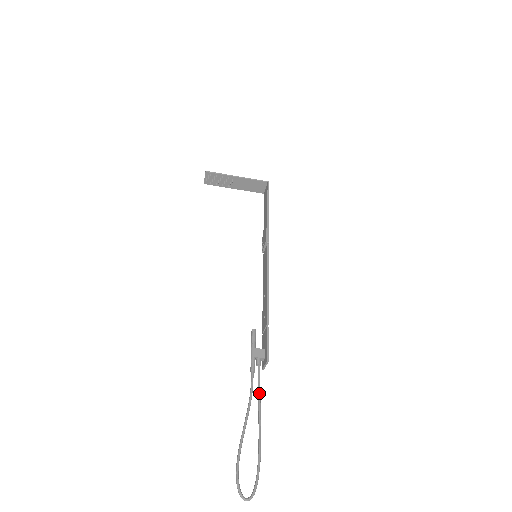
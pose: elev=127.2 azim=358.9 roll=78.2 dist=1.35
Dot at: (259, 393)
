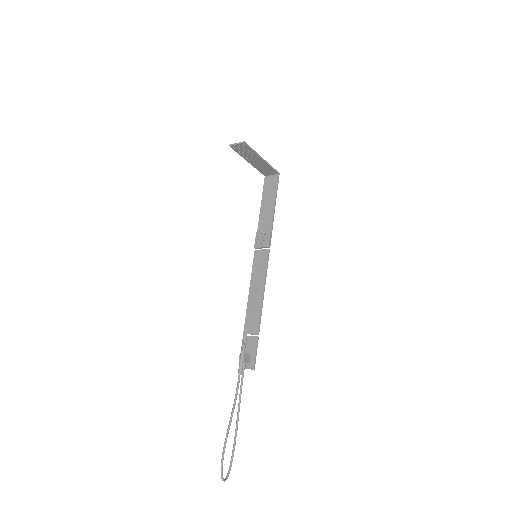
Dot at: occluded
